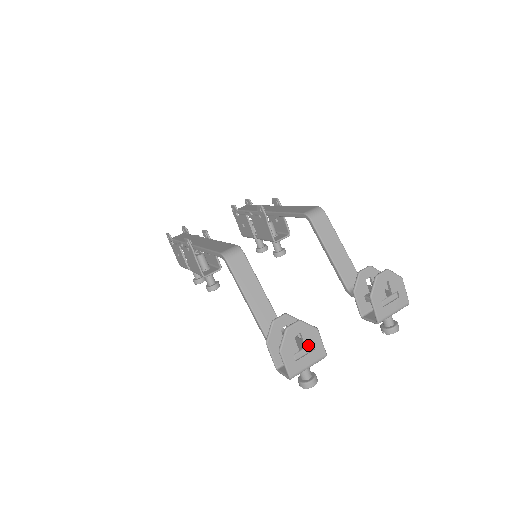
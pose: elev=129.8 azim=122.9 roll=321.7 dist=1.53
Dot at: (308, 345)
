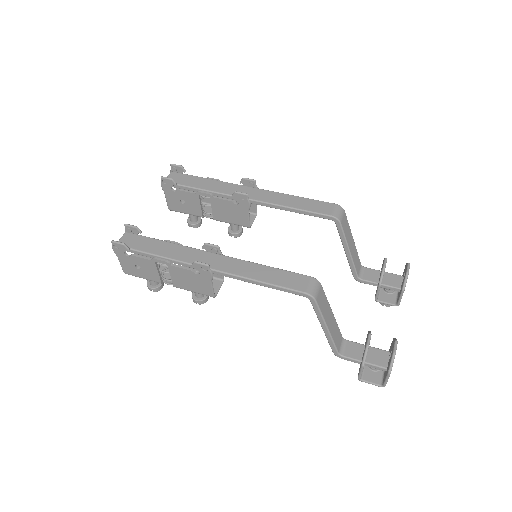
Dot at: occluded
